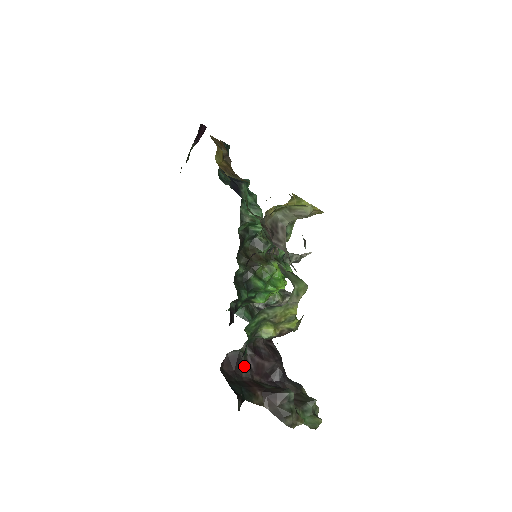
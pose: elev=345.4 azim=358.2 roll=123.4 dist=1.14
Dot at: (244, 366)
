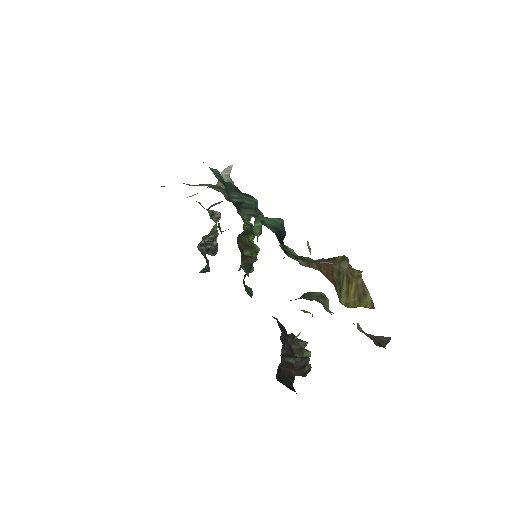
Dot at: occluded
